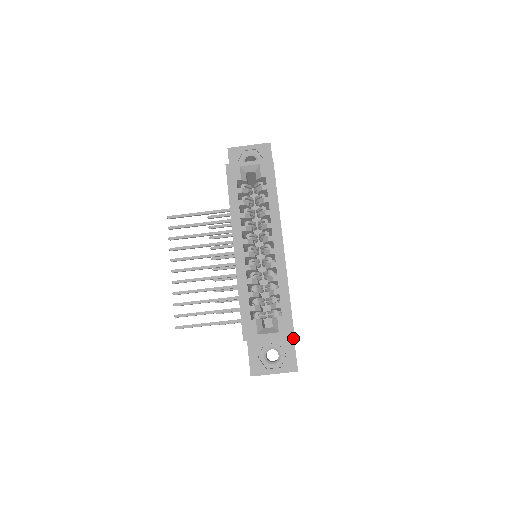
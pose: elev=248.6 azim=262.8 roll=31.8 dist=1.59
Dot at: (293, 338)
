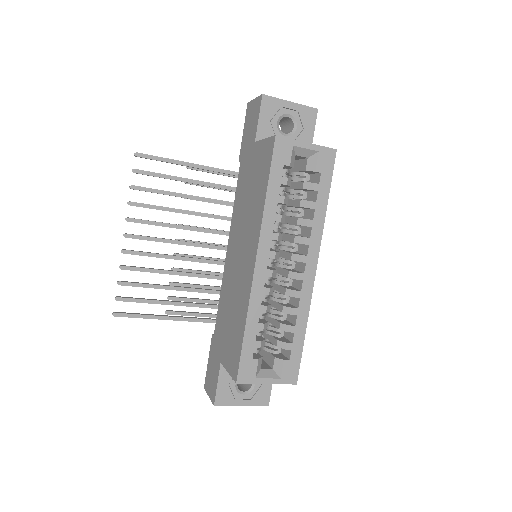
Dot at: occluded
